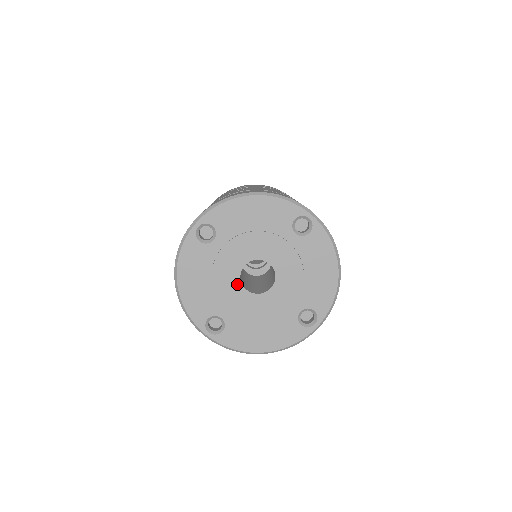
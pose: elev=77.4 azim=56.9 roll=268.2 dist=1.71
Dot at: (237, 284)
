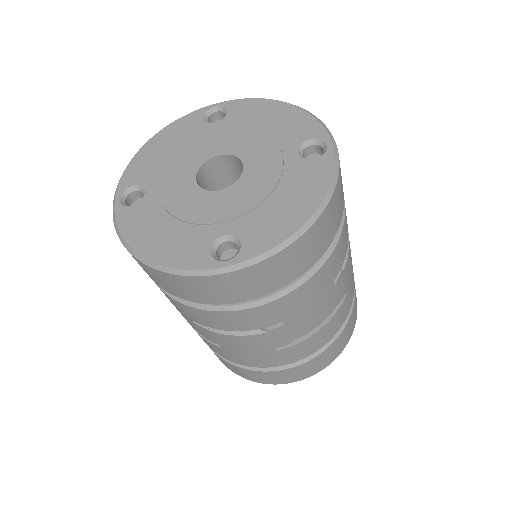
Dot at: (206, 196)
